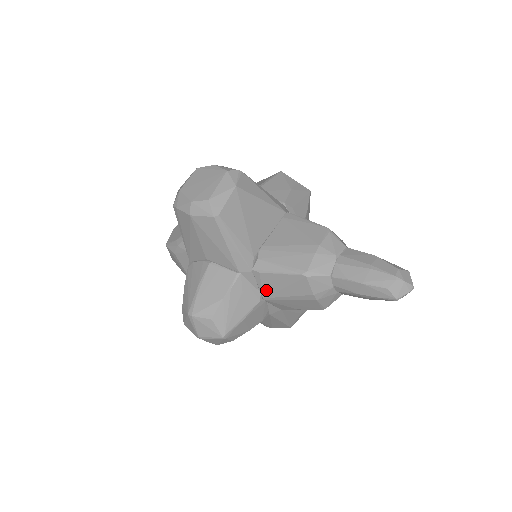
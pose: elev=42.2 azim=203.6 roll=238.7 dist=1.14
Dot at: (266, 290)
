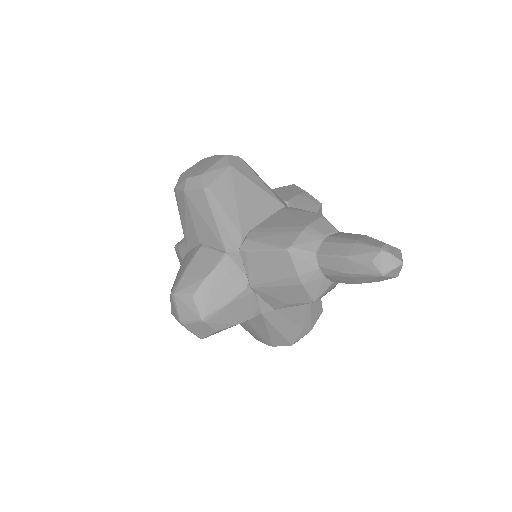
Dot at: (253, 274)
